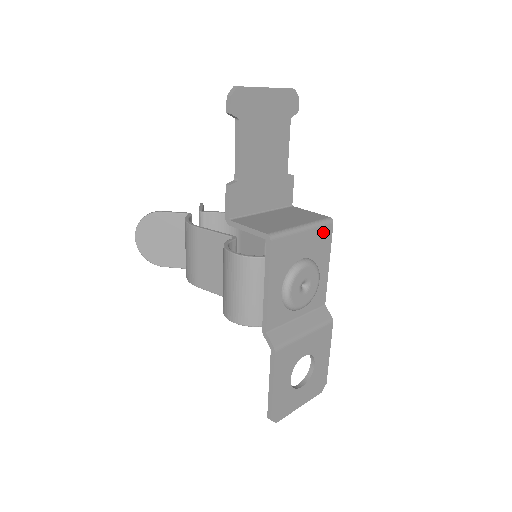
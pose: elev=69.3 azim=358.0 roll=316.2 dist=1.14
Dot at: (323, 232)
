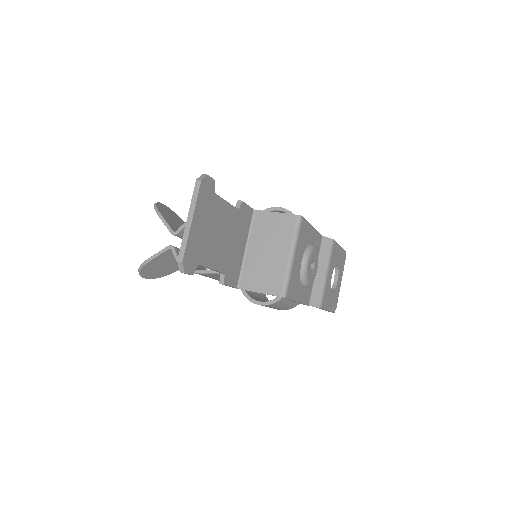
Dot at: (301, 232)
